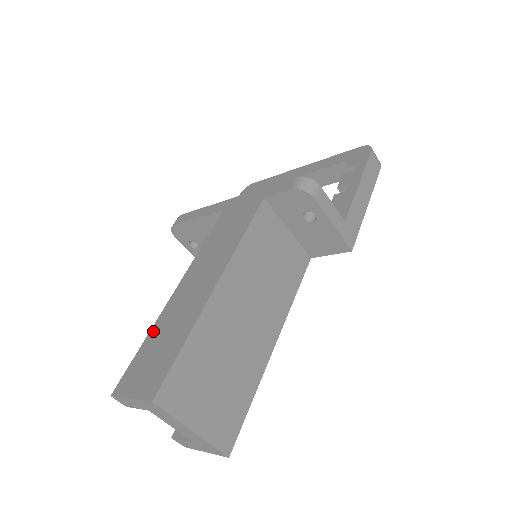
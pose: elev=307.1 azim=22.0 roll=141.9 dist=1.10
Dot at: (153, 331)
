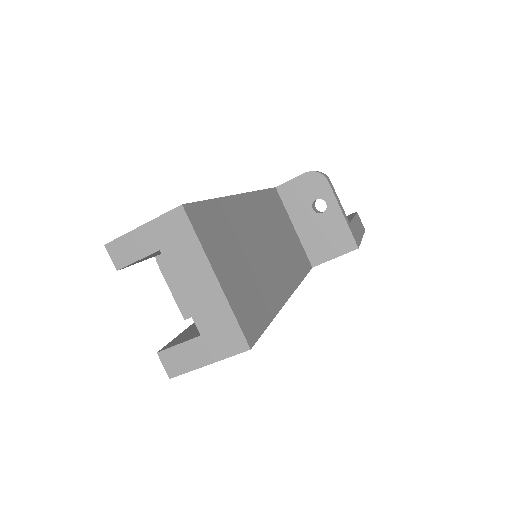
Dot at: occluded
